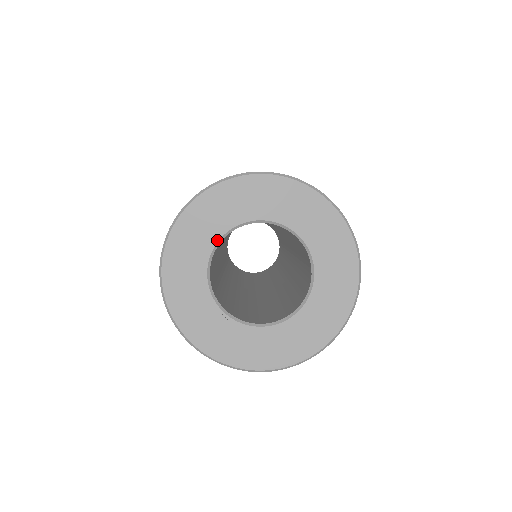
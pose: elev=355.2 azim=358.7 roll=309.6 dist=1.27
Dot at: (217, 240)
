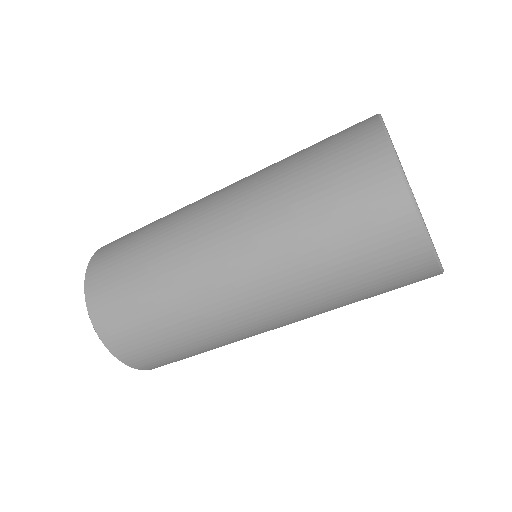
Dot at: occluded
